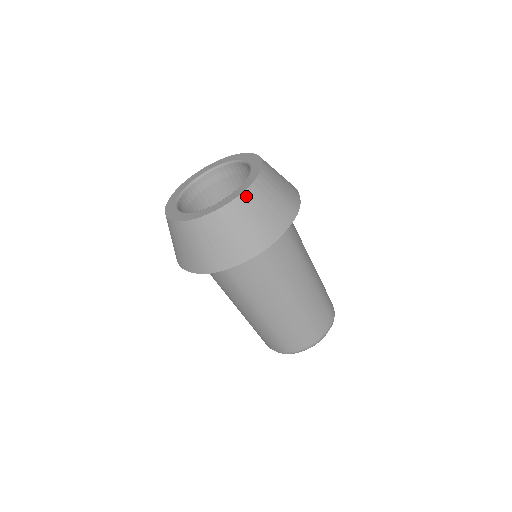
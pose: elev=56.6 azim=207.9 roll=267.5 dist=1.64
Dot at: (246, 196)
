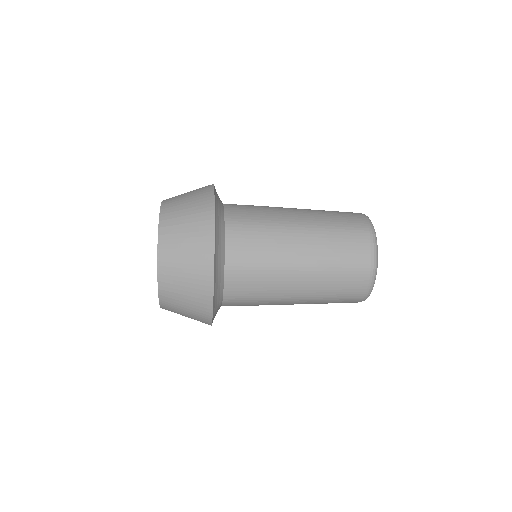
Dot at: (162, 250)
